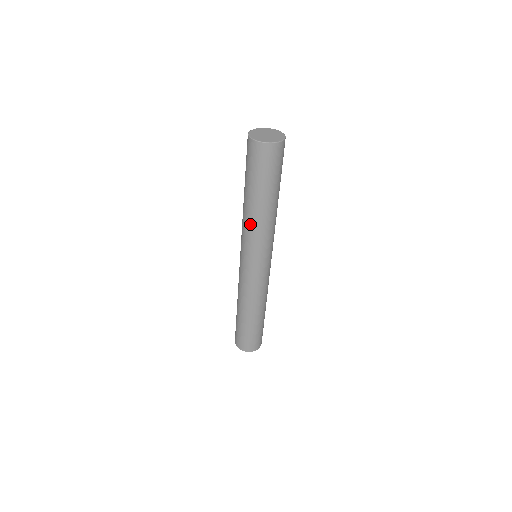
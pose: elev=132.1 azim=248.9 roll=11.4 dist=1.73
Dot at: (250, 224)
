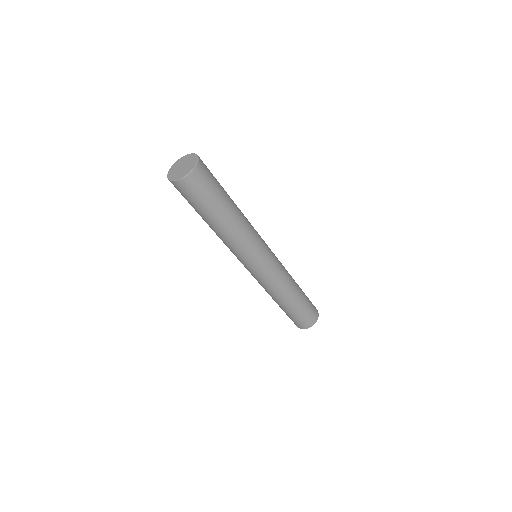
Dot at: occluded
